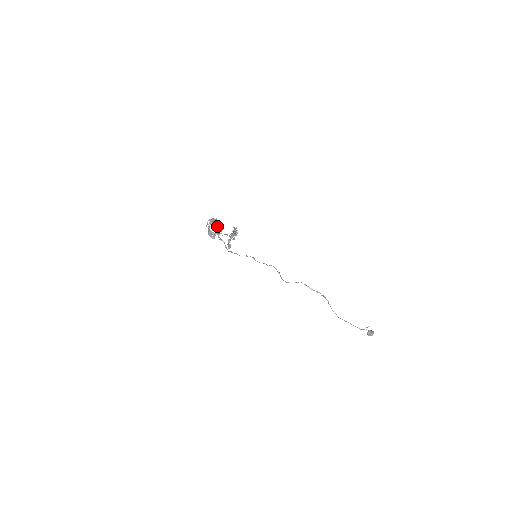
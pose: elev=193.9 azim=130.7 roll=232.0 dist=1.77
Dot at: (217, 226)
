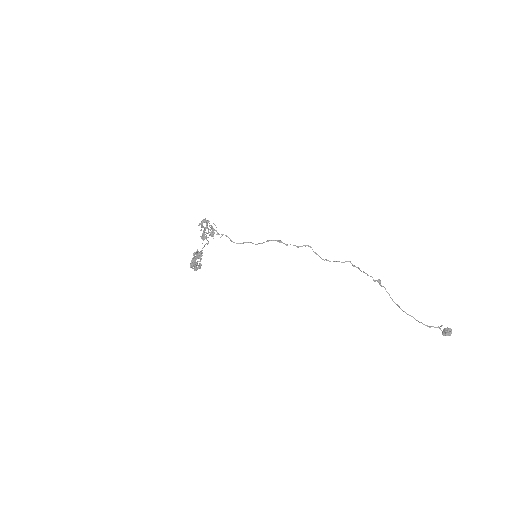
Dot at: (210, 227)
